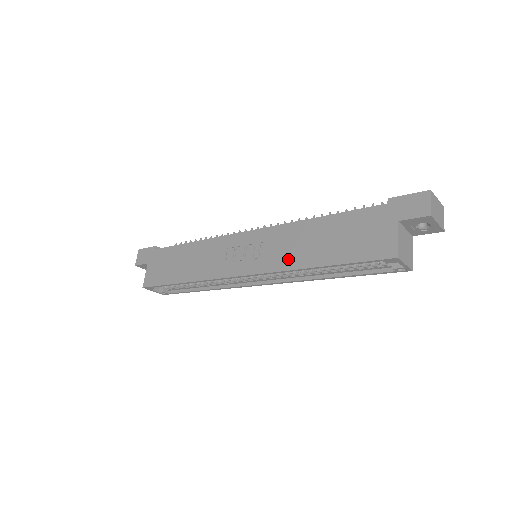
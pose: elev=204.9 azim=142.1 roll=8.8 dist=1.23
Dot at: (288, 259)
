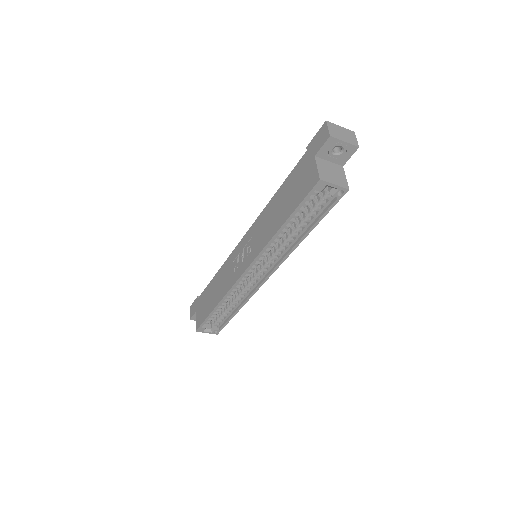
Dot at: (265, 237)
